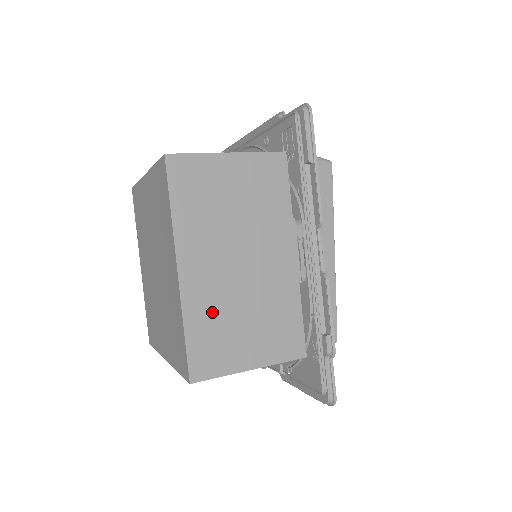
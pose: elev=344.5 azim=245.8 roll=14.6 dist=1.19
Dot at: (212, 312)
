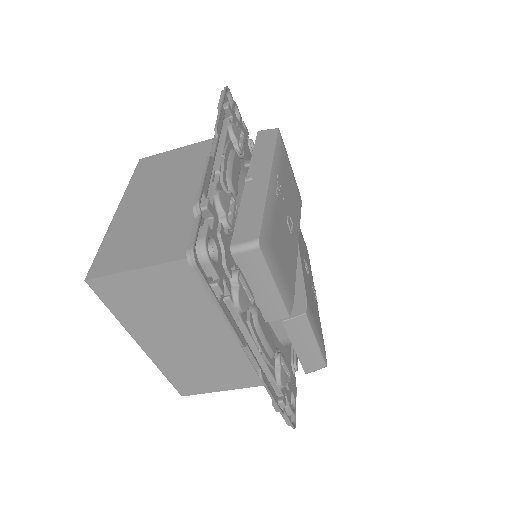
Dot at: (129, 230)
